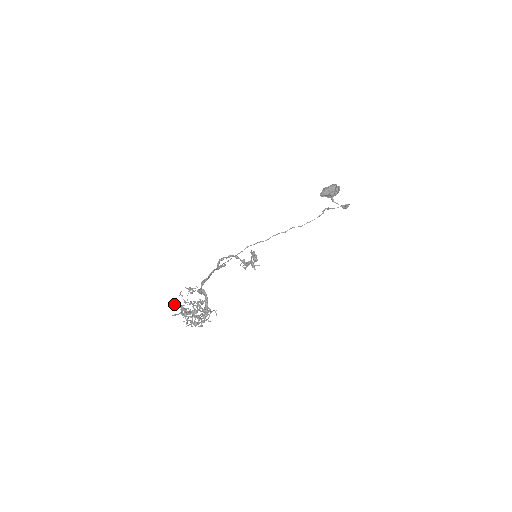
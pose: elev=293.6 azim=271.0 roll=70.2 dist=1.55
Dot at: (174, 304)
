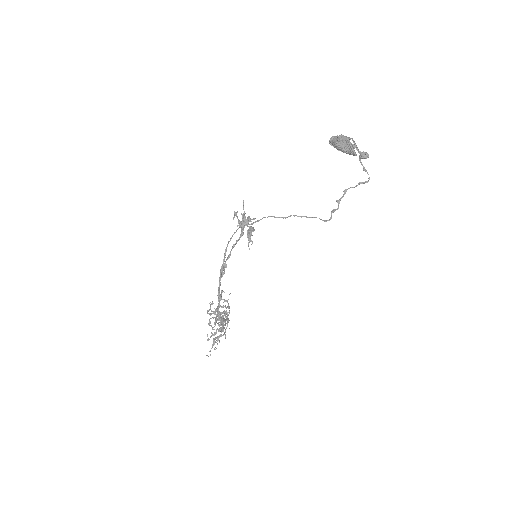
Dot at: occluded
